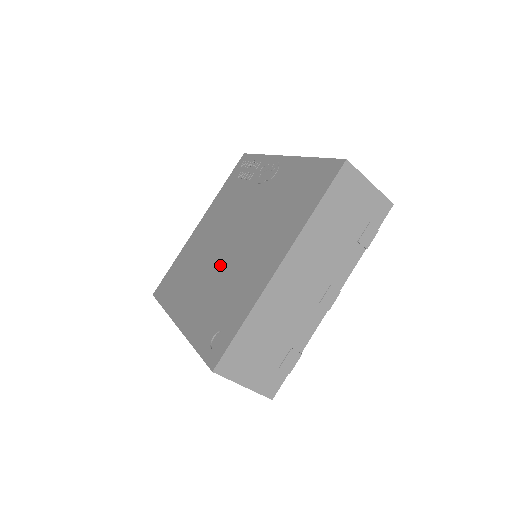
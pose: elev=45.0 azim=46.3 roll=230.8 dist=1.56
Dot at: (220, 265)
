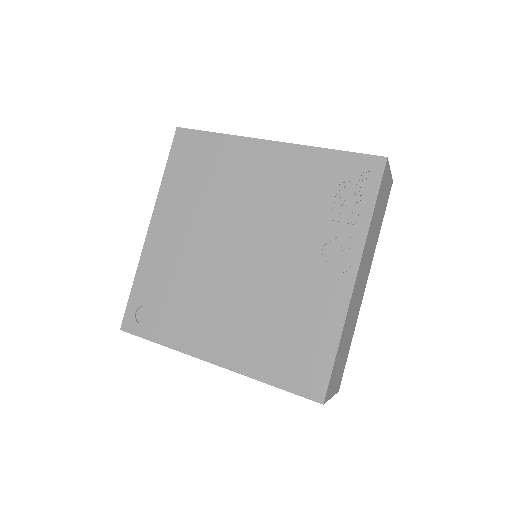
Dot at: (212, 255)
